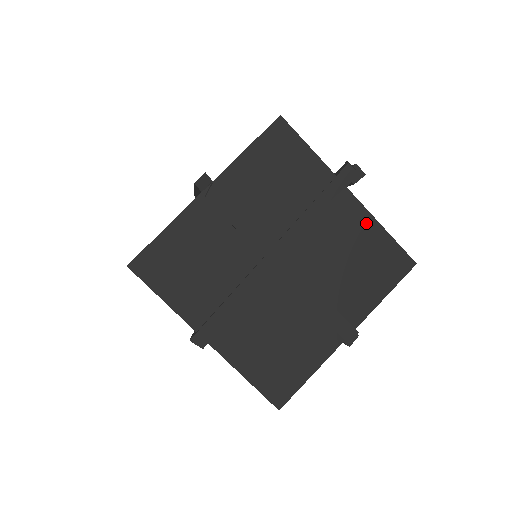
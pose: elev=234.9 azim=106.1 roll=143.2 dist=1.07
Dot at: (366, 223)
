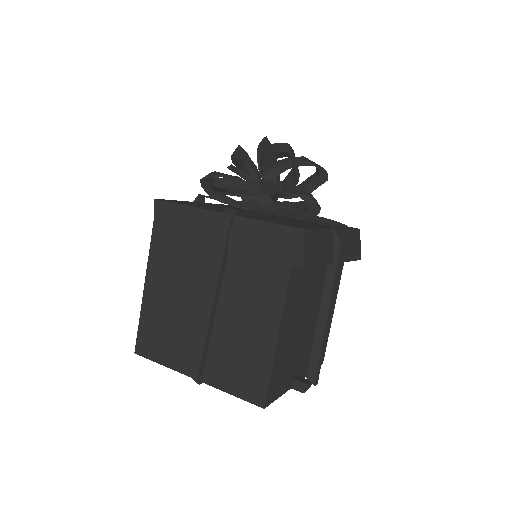
Dot at: occluded
